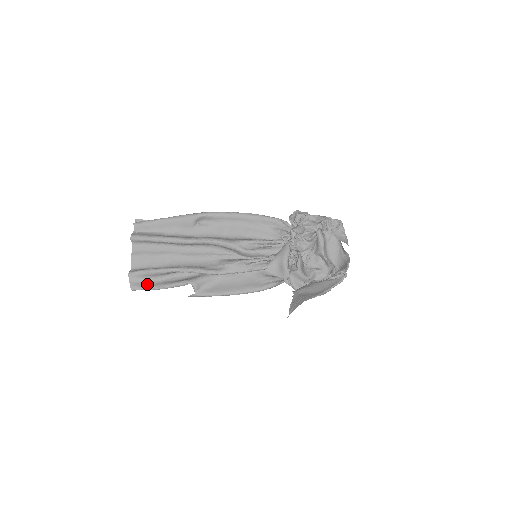
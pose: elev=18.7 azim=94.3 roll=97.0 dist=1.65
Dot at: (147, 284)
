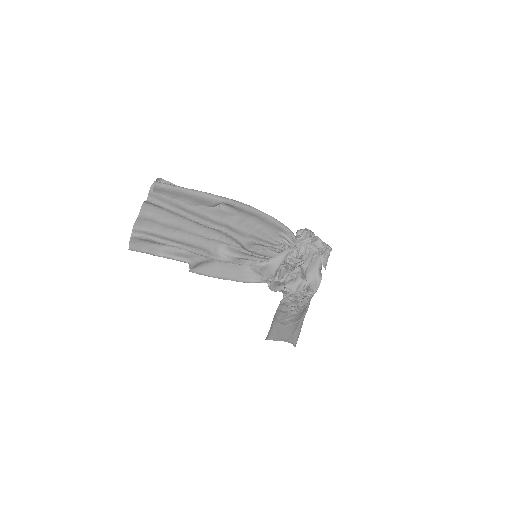
Dot at: (146, 248)
